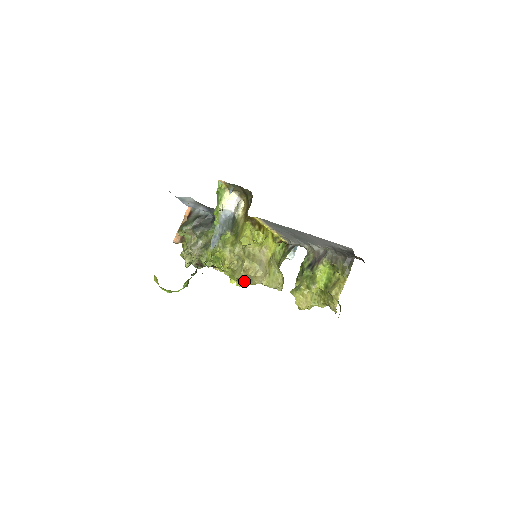
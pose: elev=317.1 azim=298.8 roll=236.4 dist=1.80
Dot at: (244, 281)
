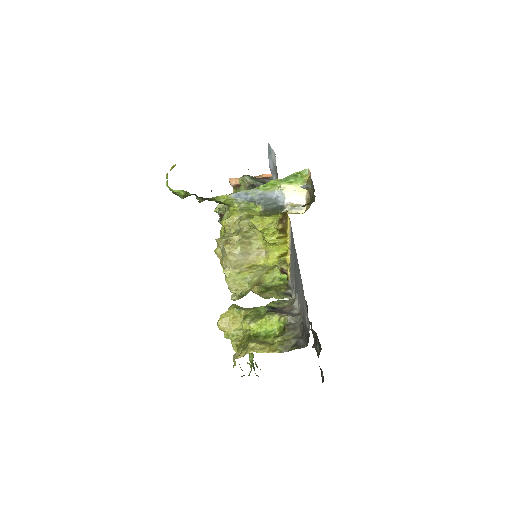
Dot at: (219, 252)
